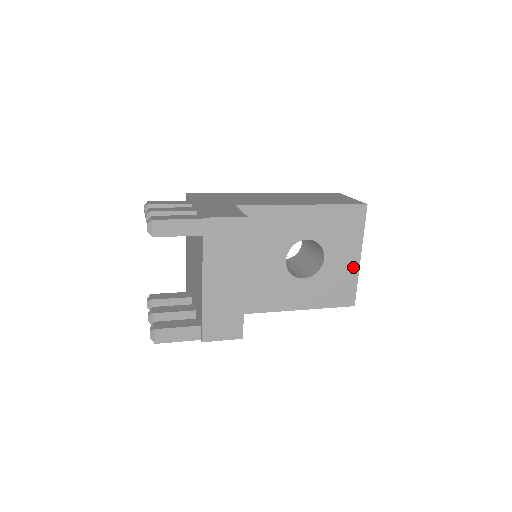
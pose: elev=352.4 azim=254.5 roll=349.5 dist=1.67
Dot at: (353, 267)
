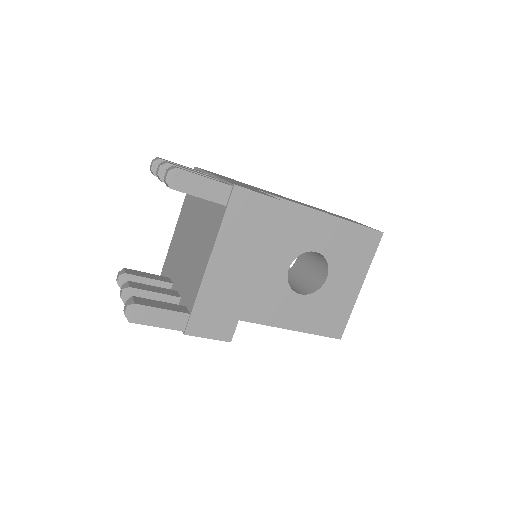
Dot at: (351, 296)
